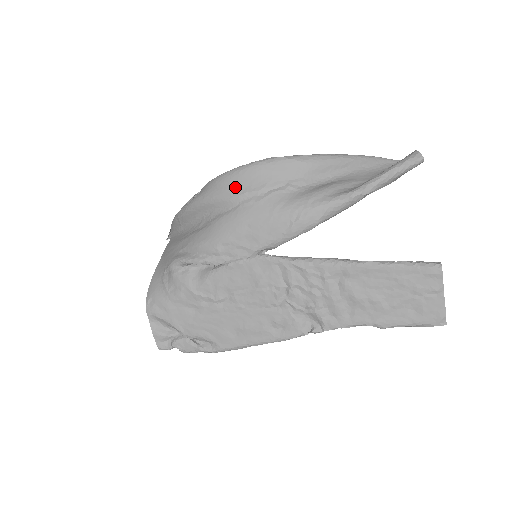
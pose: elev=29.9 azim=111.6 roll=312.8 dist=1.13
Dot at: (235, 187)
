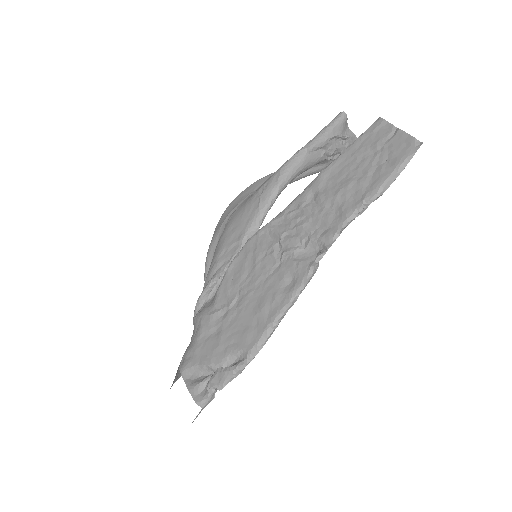
Dot at: (221, 221)
